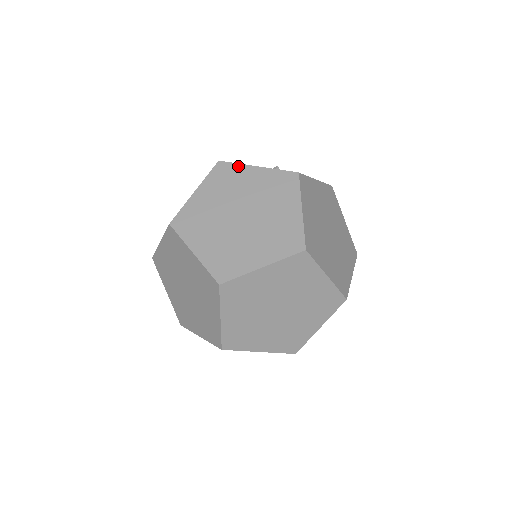
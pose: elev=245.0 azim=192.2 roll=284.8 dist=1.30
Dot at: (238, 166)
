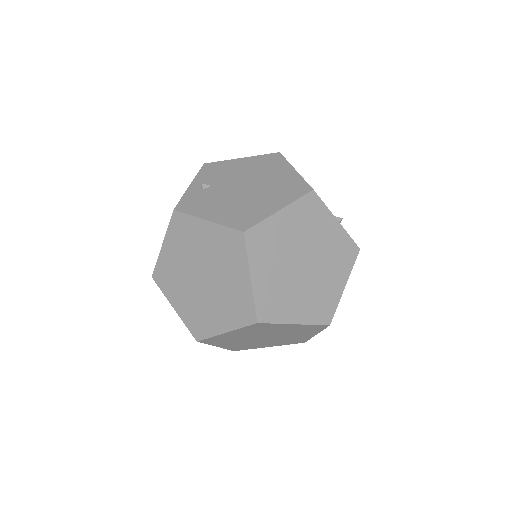
Dot at: (325, 208)
